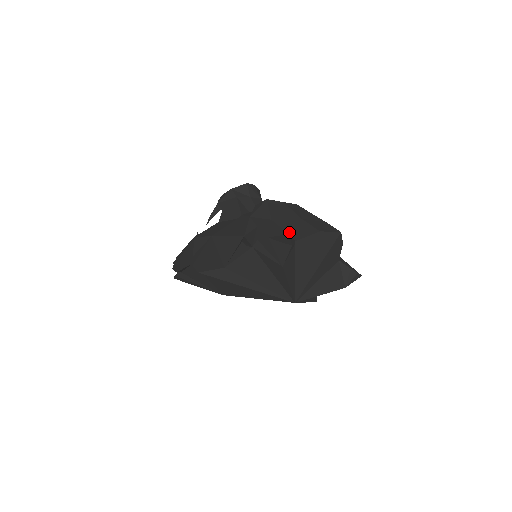
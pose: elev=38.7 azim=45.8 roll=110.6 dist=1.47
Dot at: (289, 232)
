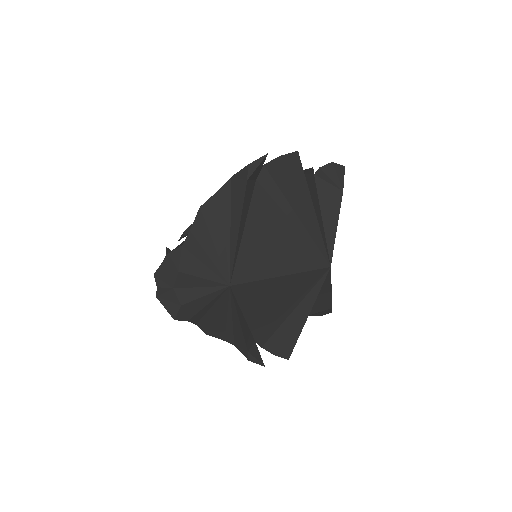
Dot at: occluded
